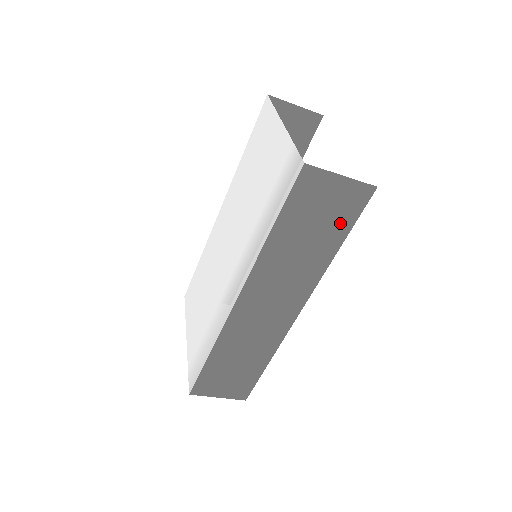
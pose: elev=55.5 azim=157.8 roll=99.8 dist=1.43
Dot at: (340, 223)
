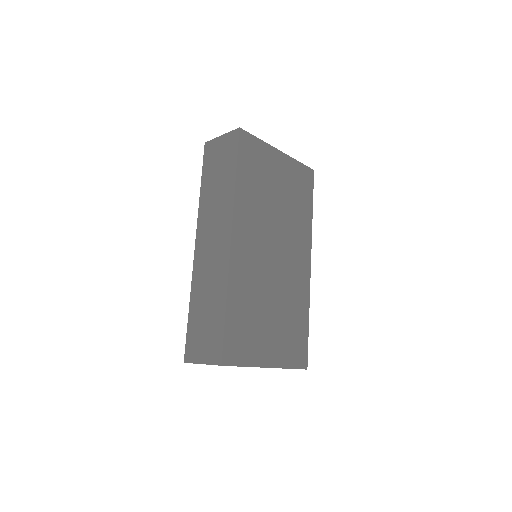
Dot at: (230, 160)
